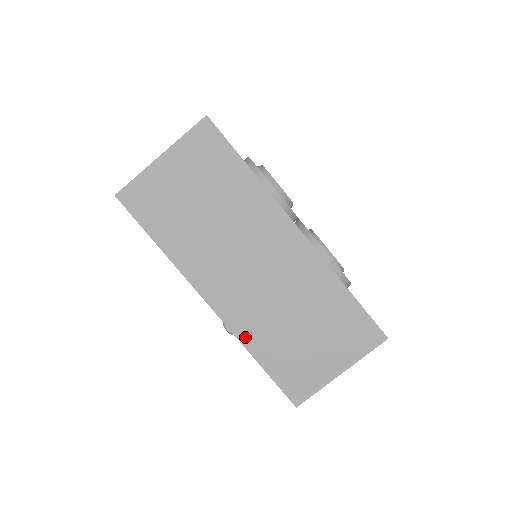
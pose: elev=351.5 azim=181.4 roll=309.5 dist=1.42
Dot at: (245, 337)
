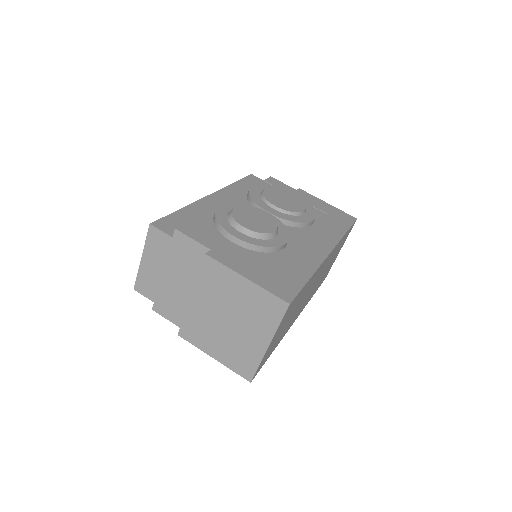
Dot at: occluded
